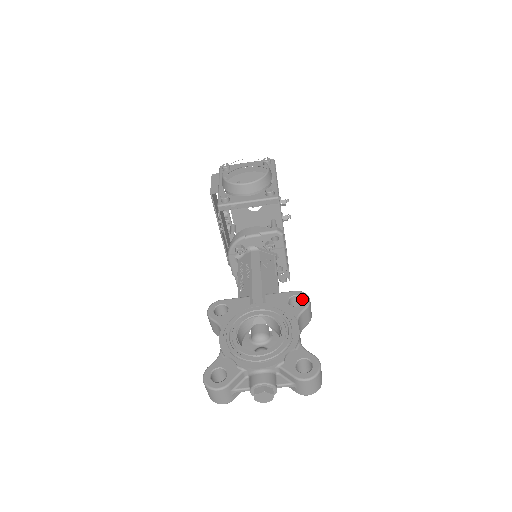
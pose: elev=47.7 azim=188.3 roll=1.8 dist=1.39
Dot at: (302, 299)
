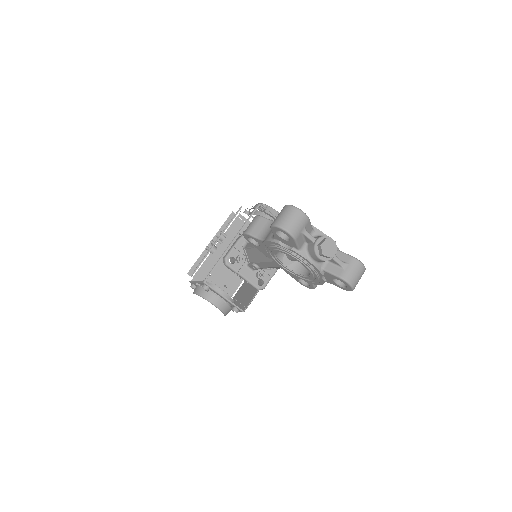
Dot at: occluded
